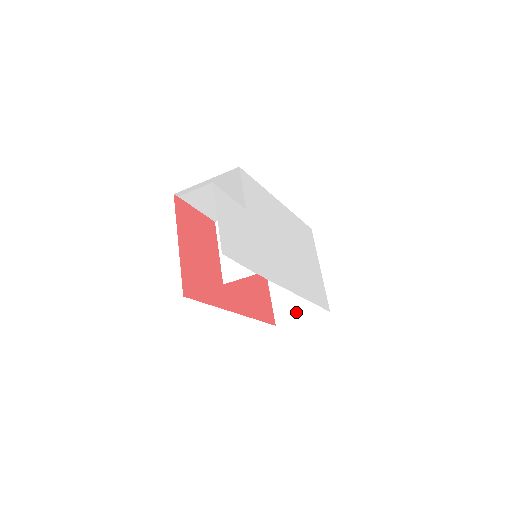
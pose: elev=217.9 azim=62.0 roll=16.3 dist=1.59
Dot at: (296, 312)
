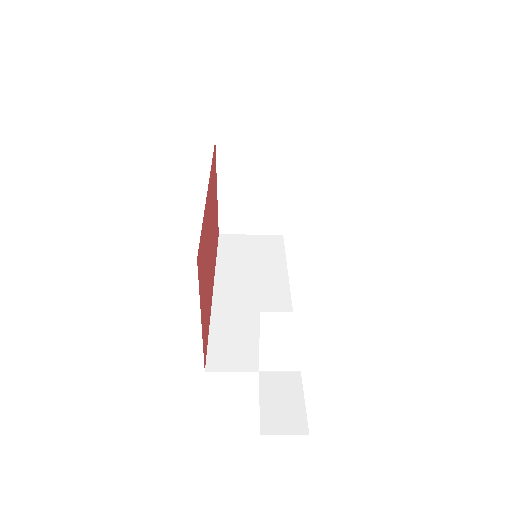
Dot at: (246, 227)
